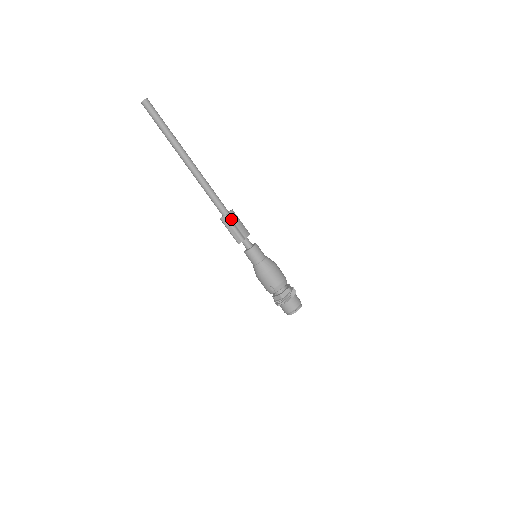
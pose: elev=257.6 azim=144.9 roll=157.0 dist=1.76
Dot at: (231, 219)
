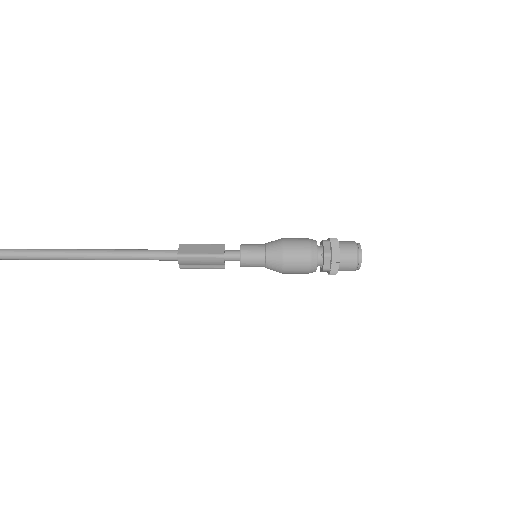
Dot at: (189, 265)
